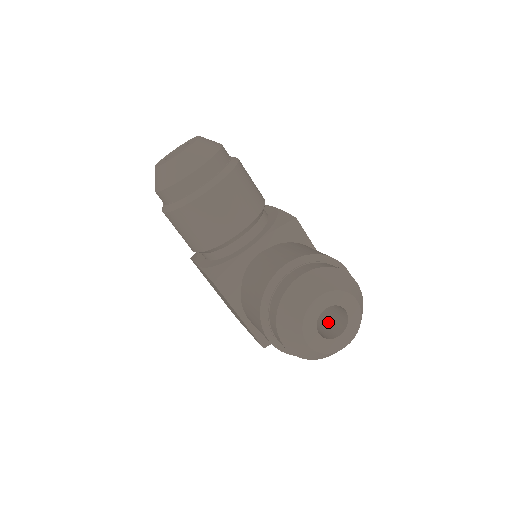
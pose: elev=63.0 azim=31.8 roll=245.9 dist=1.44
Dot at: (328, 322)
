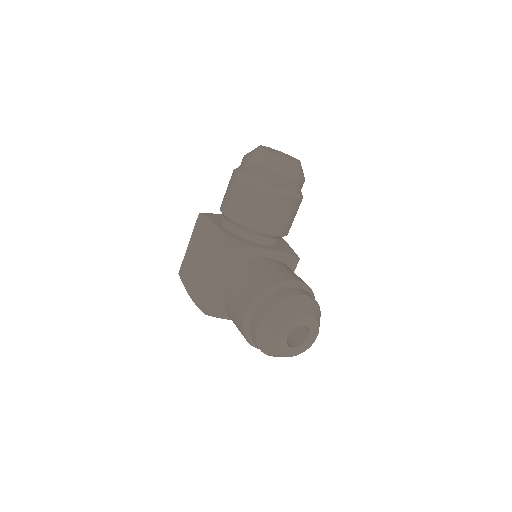
Dot at: occluded
